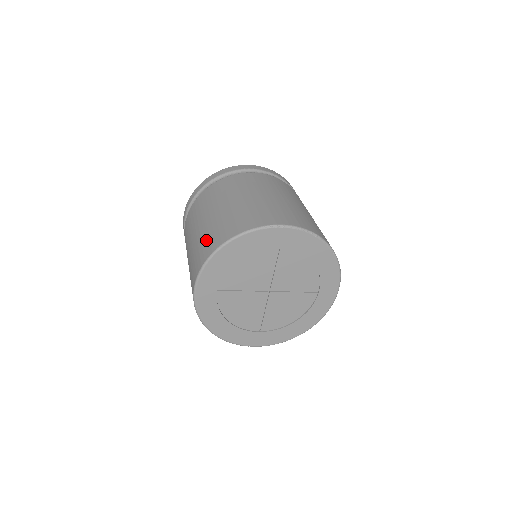
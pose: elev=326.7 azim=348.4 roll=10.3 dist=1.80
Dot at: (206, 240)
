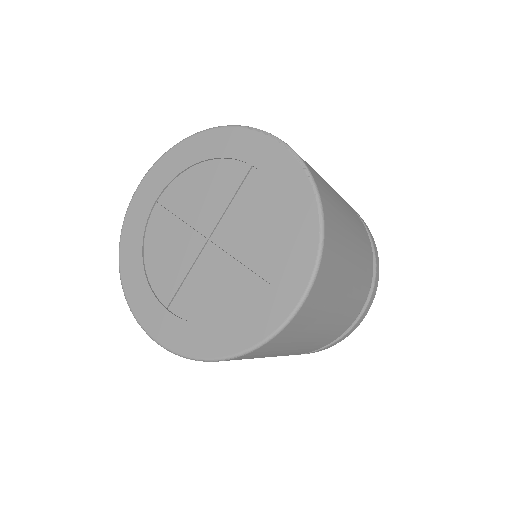
Dot at: occluded
